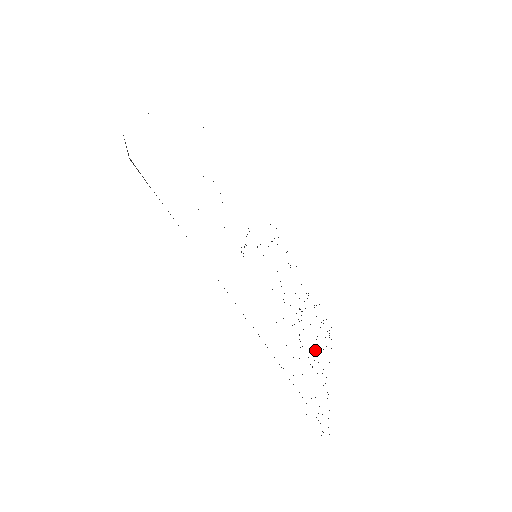
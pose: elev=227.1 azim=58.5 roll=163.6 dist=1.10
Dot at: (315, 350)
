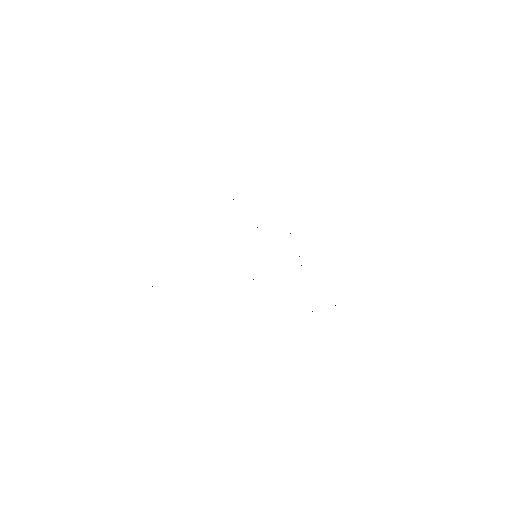
Dot at: occluded
